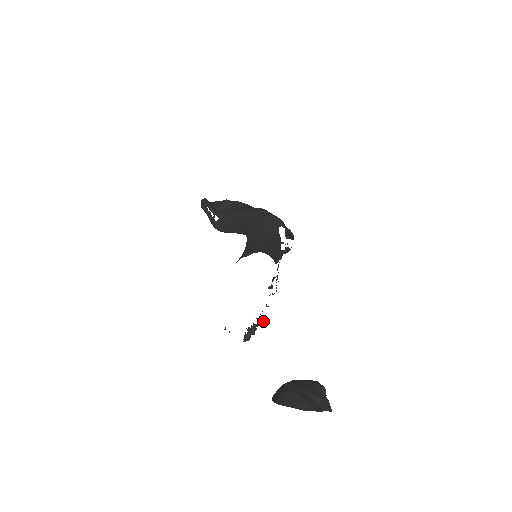
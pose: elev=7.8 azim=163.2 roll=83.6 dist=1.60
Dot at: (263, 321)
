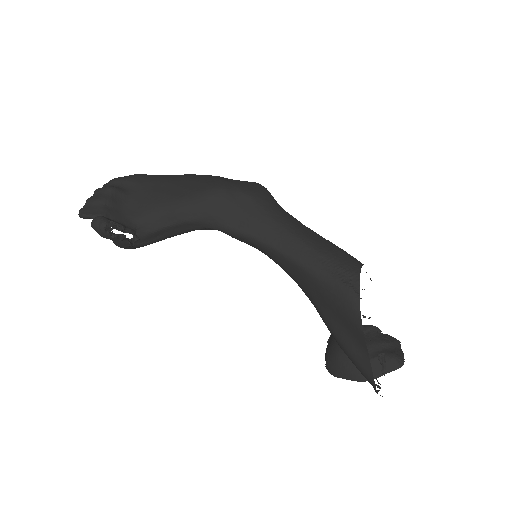
Dot at: occluded
